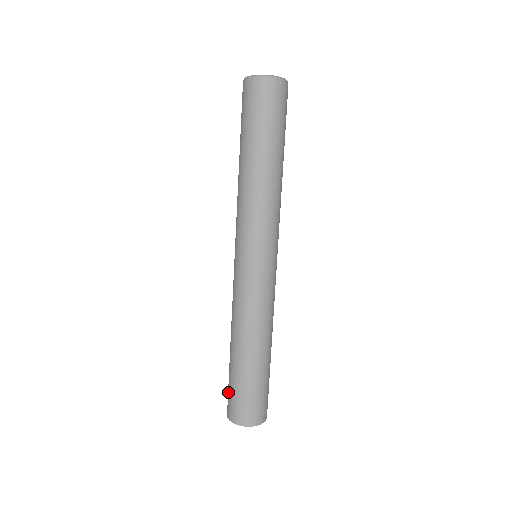
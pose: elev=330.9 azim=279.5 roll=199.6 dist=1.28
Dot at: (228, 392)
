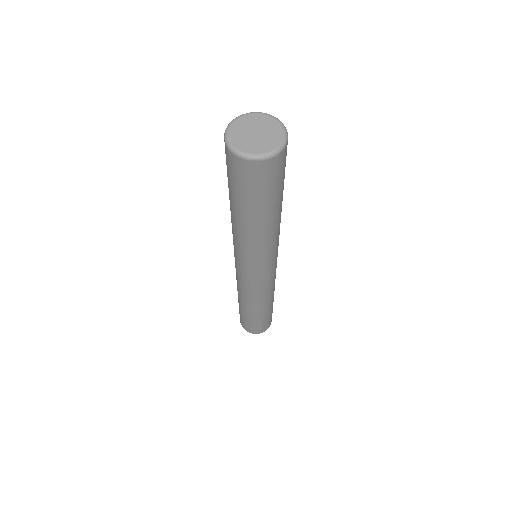
Dot at: (239, 313)
